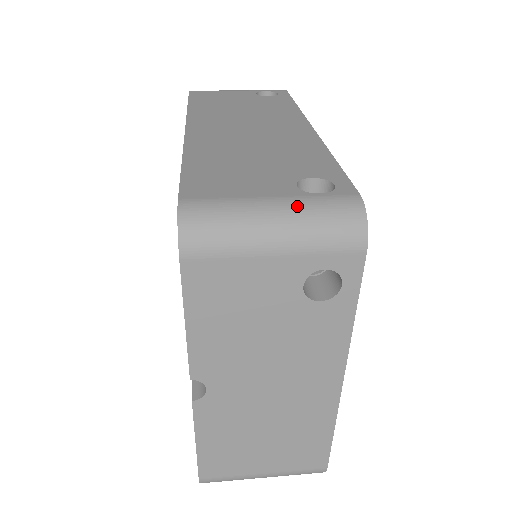
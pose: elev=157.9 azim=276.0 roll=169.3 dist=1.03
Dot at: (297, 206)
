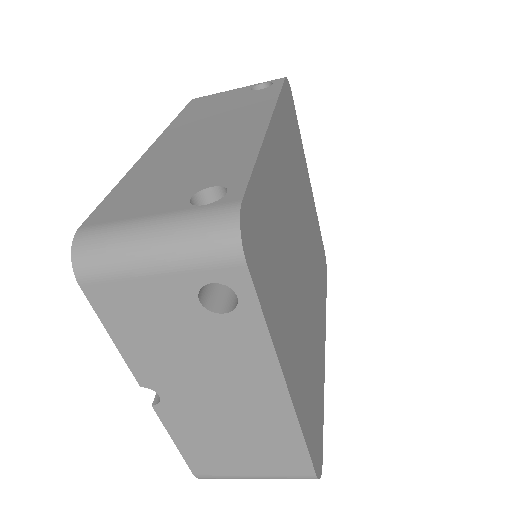
Dot at: (174, 222)
